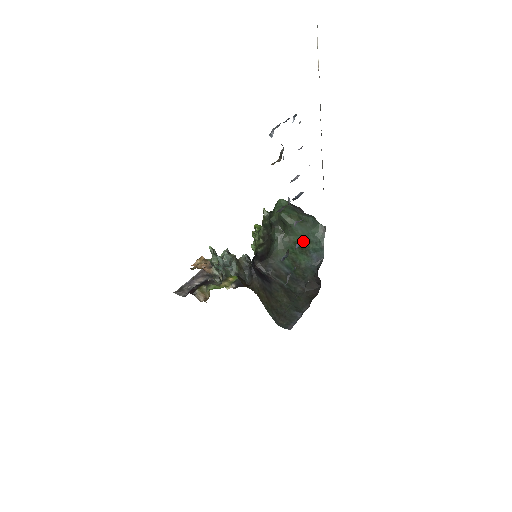
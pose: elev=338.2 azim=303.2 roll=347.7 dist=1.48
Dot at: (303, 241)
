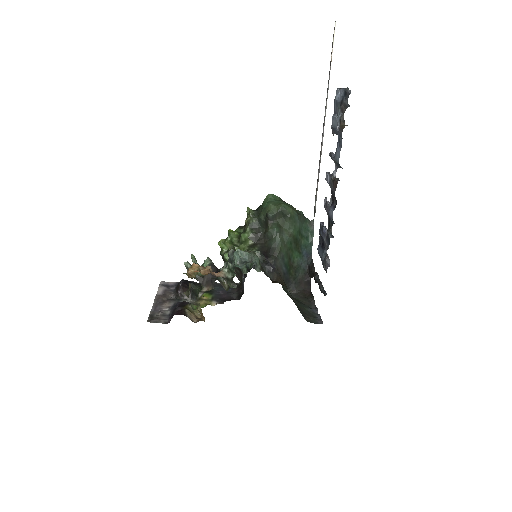
Dot at: occluded
